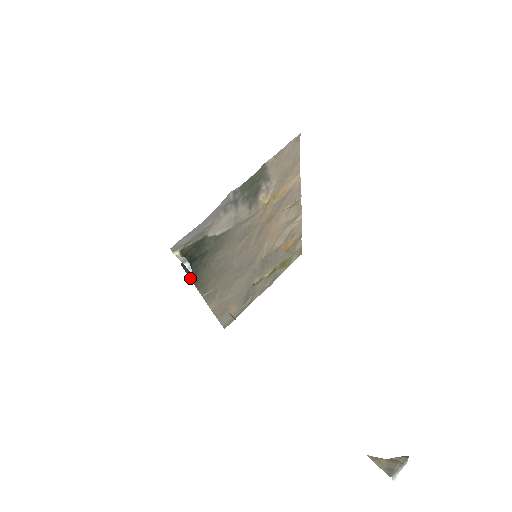
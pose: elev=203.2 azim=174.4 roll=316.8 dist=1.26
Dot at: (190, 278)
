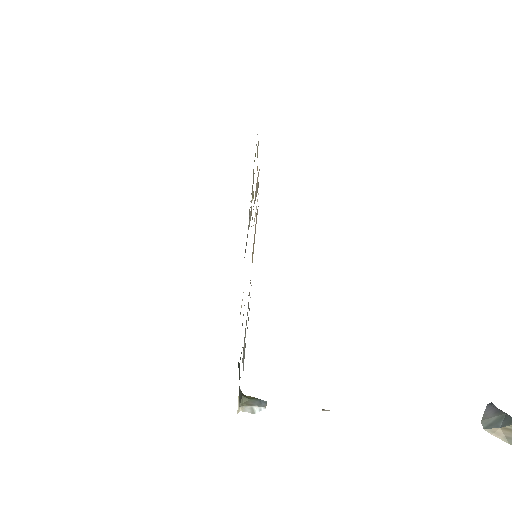
Dot at: occluded
